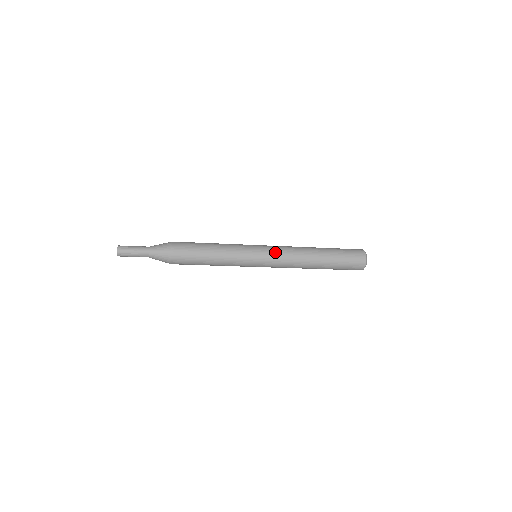
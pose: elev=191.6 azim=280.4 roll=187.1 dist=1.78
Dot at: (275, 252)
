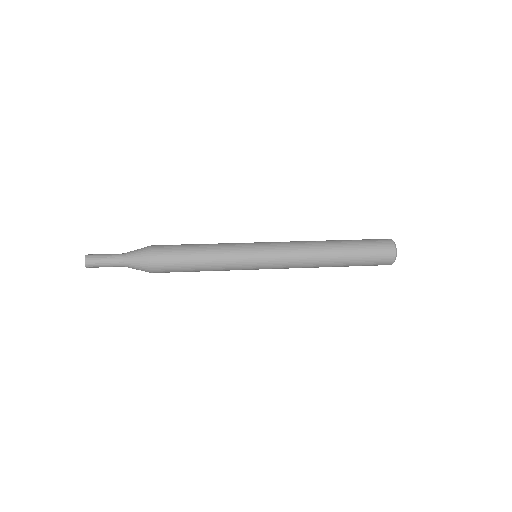
Dot at: (279, 253)
